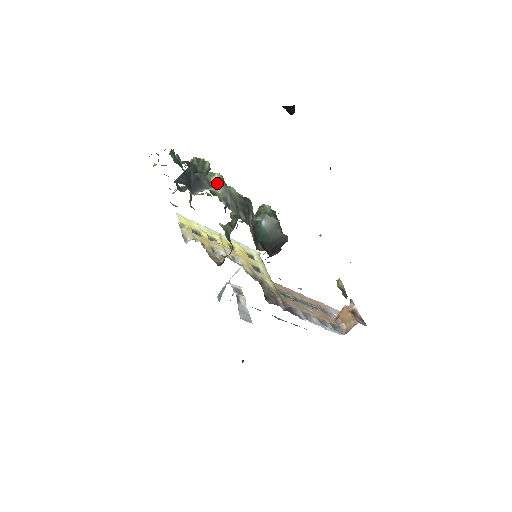
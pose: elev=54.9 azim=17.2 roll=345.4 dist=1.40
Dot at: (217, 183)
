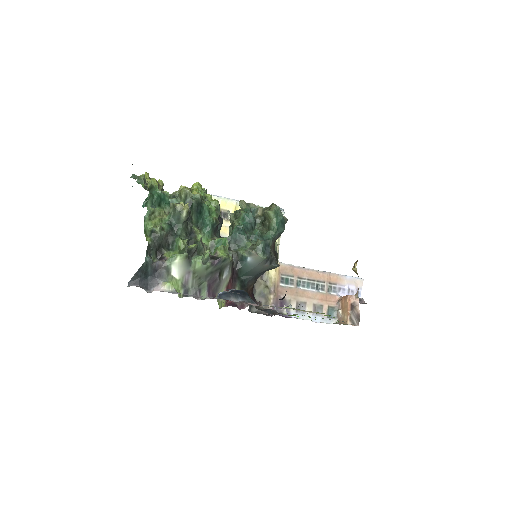
Dot at: (178, 268)
